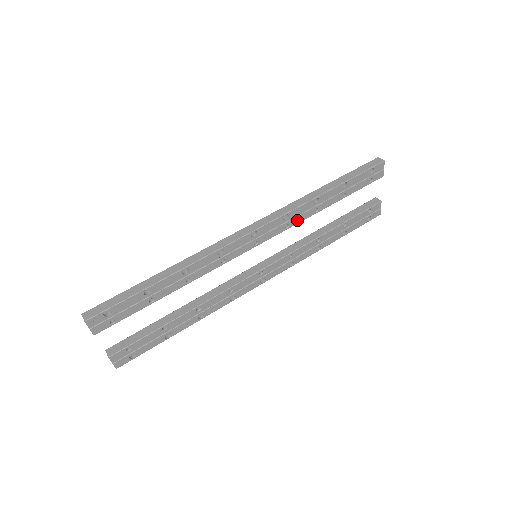
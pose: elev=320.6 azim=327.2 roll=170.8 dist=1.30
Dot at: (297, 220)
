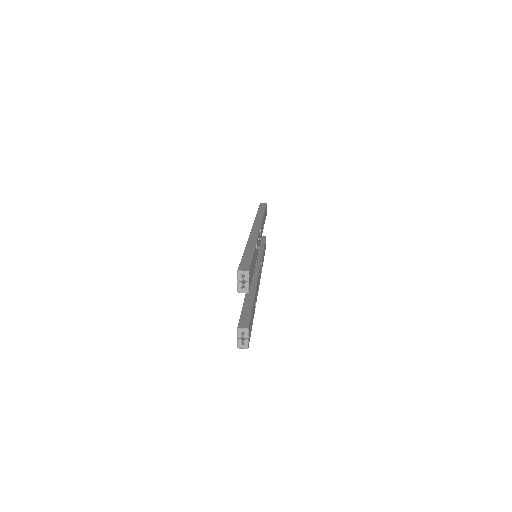
Dot at: (262, 230)
